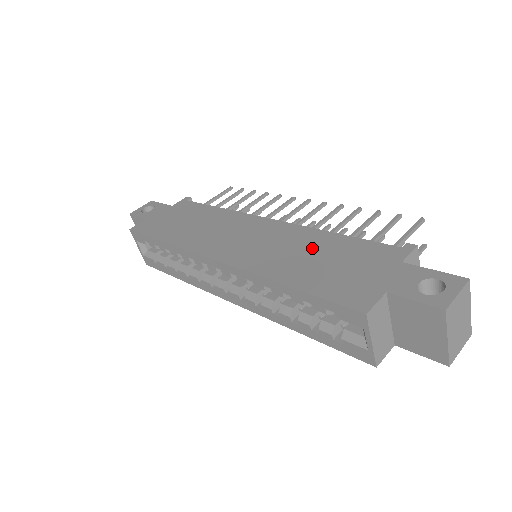
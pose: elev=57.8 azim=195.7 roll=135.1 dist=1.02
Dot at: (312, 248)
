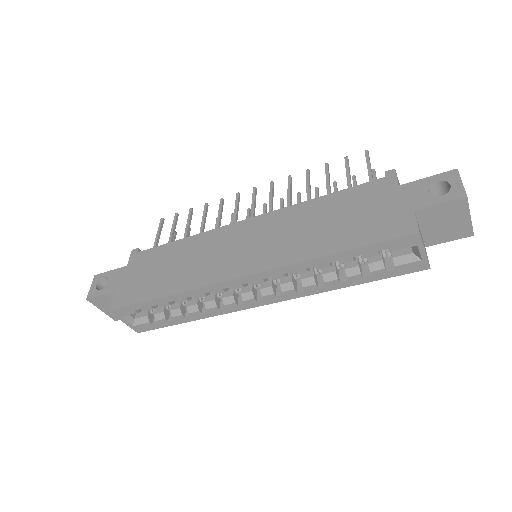
Dot at: (317, 217)
